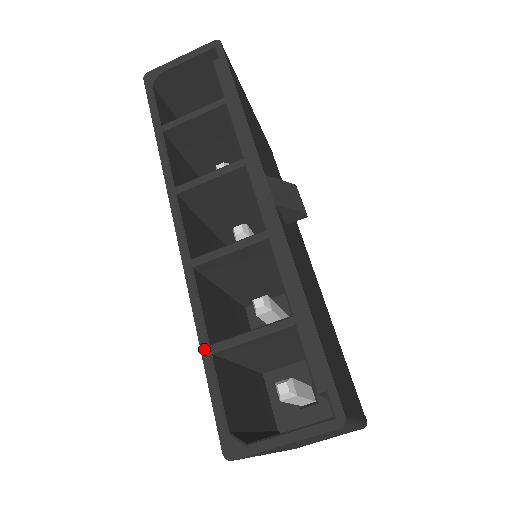
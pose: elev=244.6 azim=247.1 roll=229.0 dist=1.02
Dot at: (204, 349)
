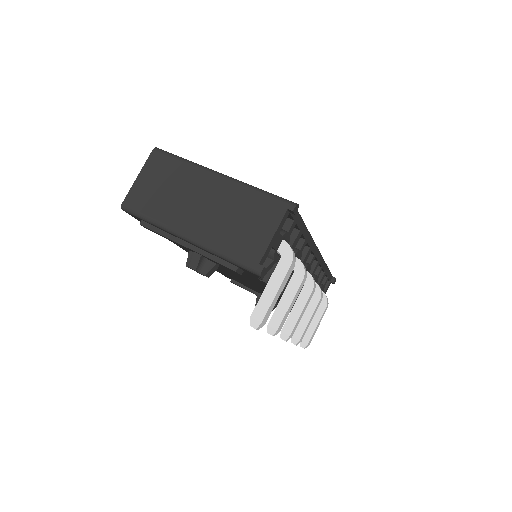
Dot at: occluded
